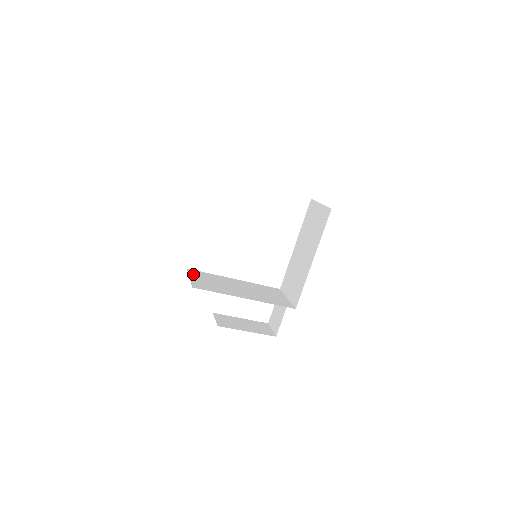
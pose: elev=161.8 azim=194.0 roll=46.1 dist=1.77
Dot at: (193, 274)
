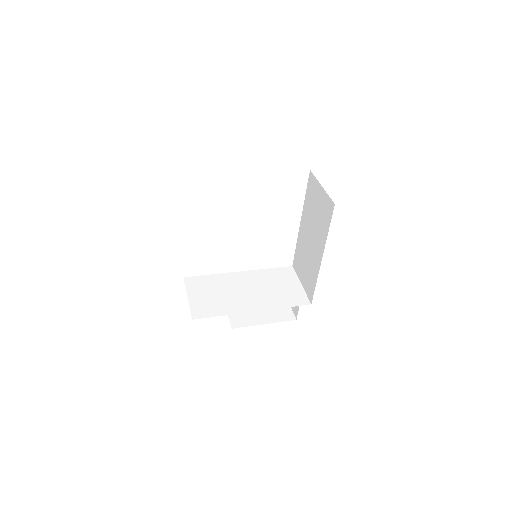
Dot at: (191, 287)
